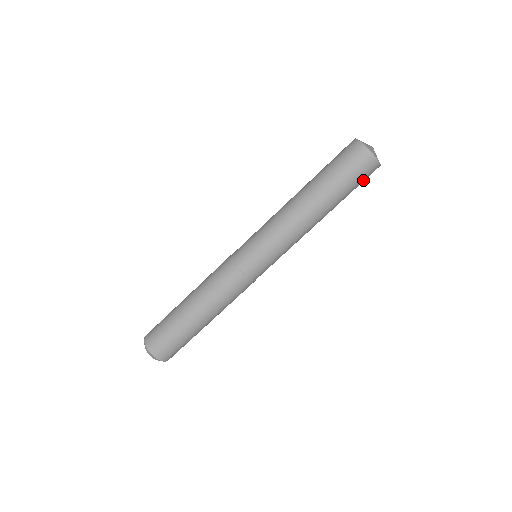
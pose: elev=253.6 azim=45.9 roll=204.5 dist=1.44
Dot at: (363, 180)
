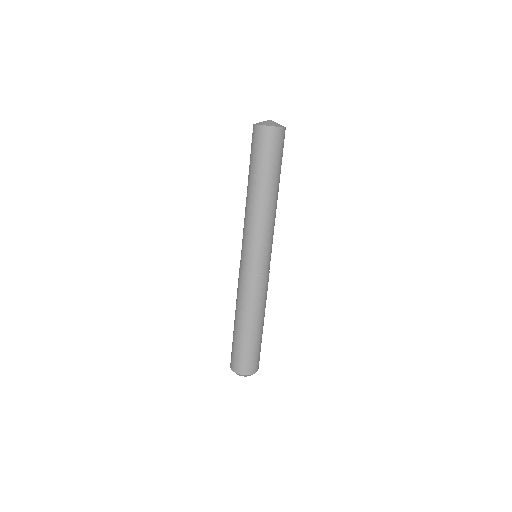
Dot at: occluded
